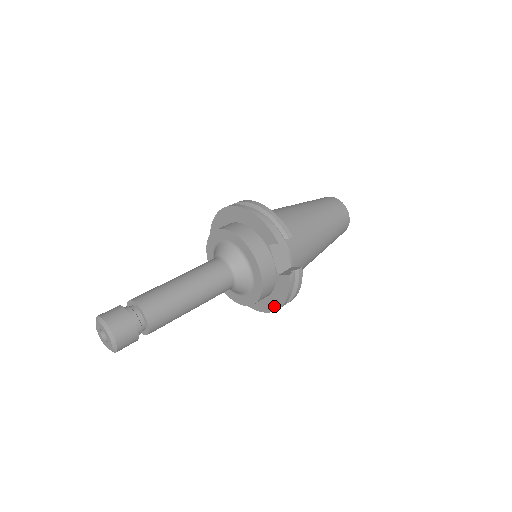
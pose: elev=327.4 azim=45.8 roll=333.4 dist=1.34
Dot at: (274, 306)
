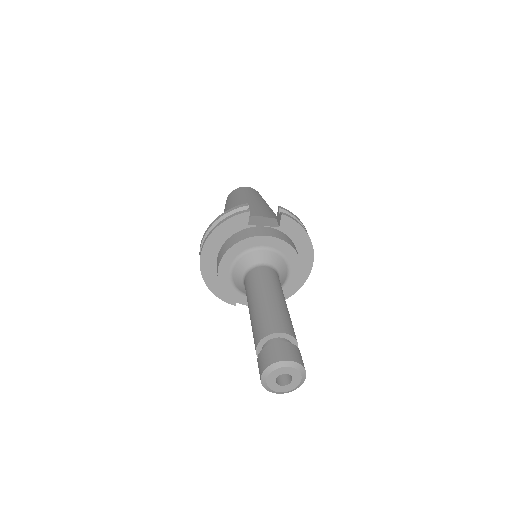
Dot at: (308, 249)
